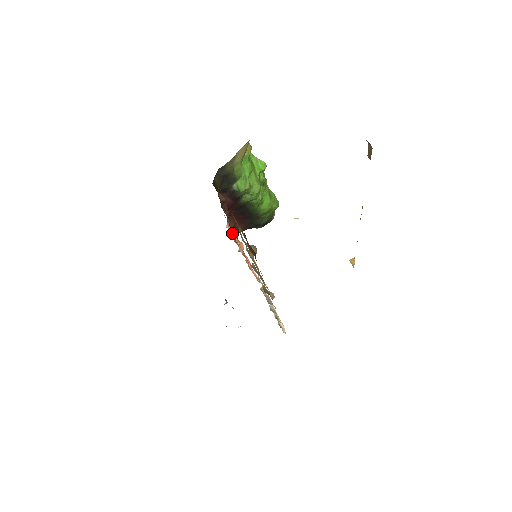
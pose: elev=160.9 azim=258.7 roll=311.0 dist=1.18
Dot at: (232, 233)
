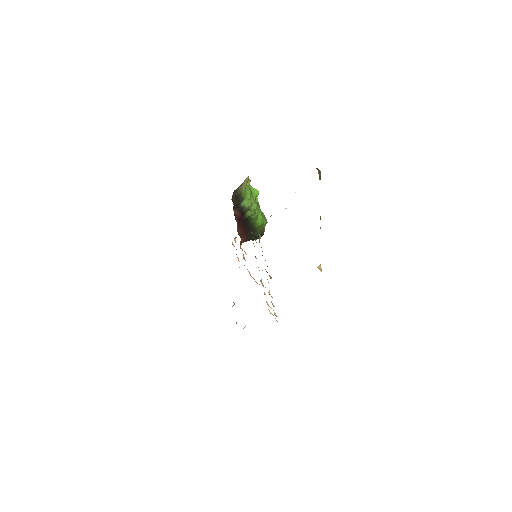
Dot at: (236, 249)
